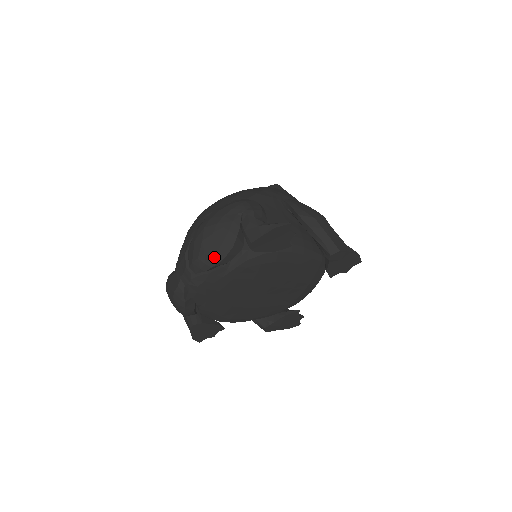
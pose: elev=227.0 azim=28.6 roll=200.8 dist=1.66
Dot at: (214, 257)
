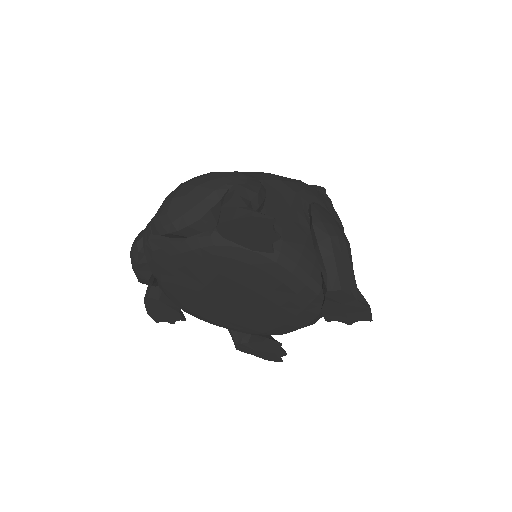
Dot at: (174, 222)
